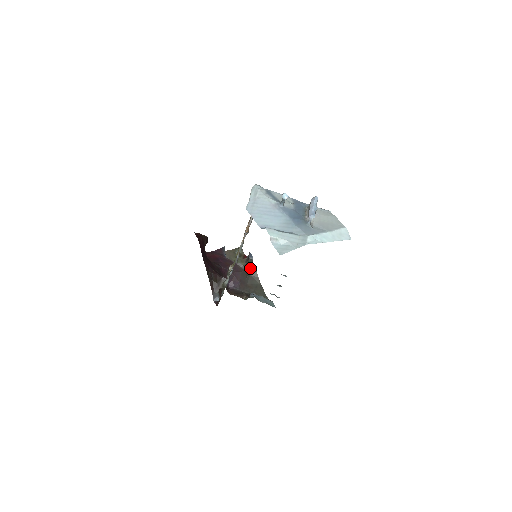
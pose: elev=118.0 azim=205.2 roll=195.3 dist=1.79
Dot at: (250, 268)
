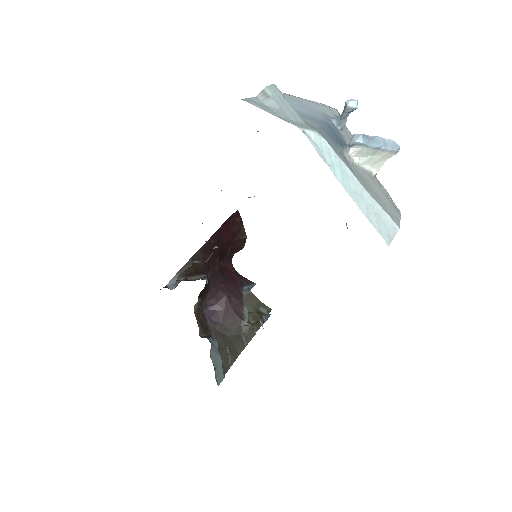
Dot at: (251, 326)
